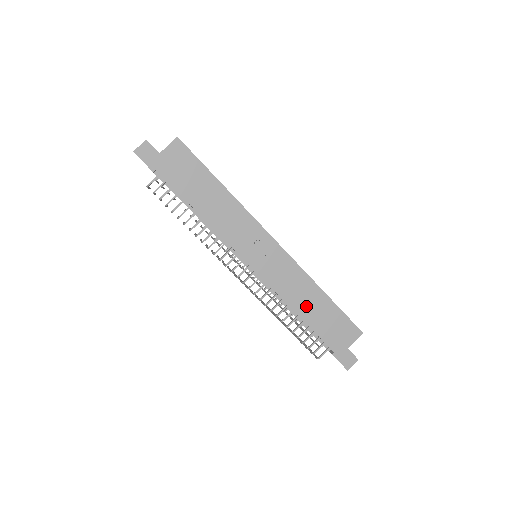
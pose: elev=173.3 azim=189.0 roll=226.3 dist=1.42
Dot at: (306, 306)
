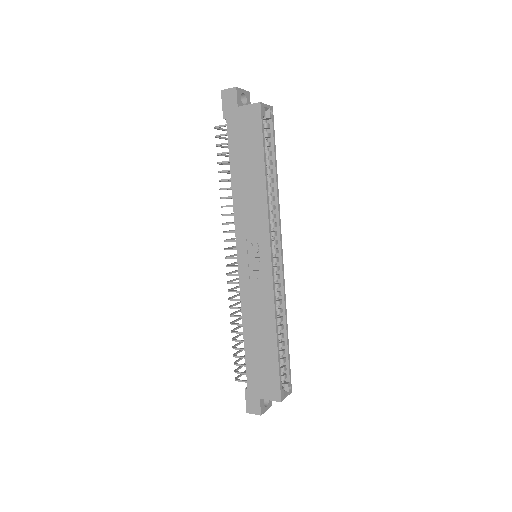
Dot at: (254, 332)
